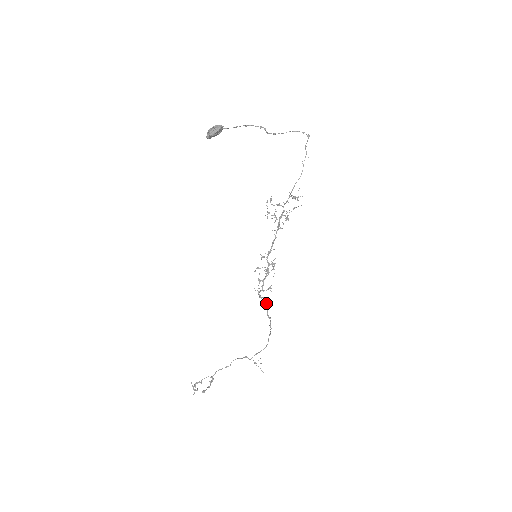
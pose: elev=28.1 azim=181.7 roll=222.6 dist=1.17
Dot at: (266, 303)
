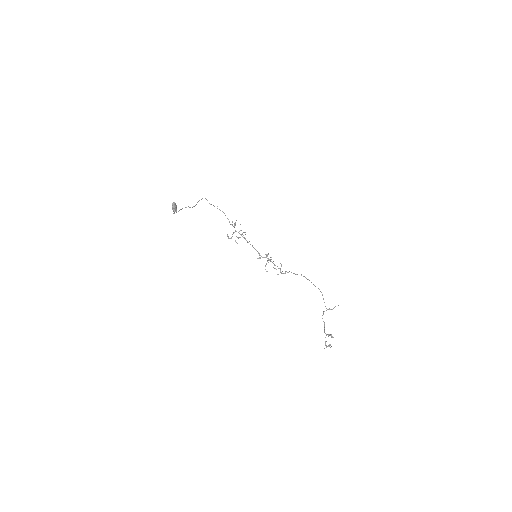
Dot at: occluded
